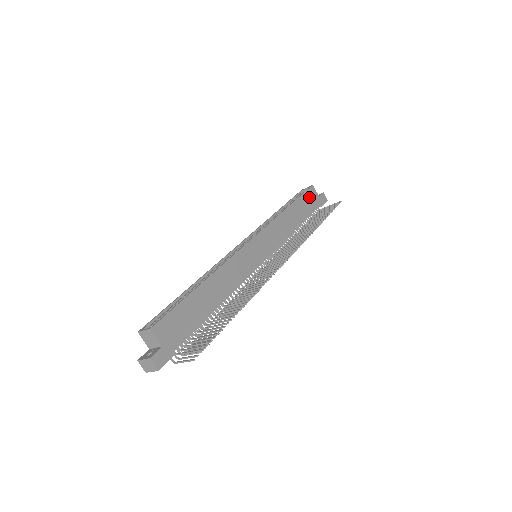
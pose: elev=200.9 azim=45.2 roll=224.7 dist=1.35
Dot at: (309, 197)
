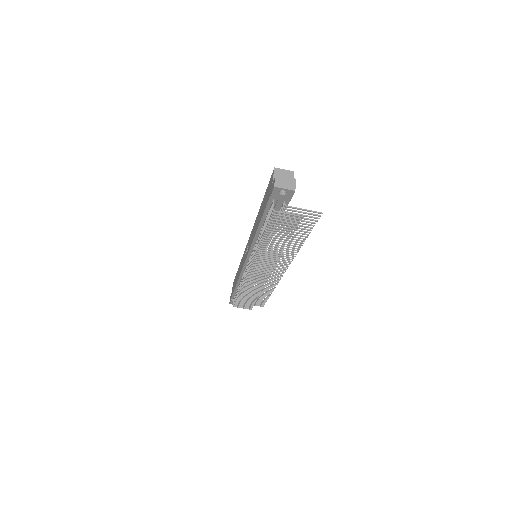
Dot at: occluded
